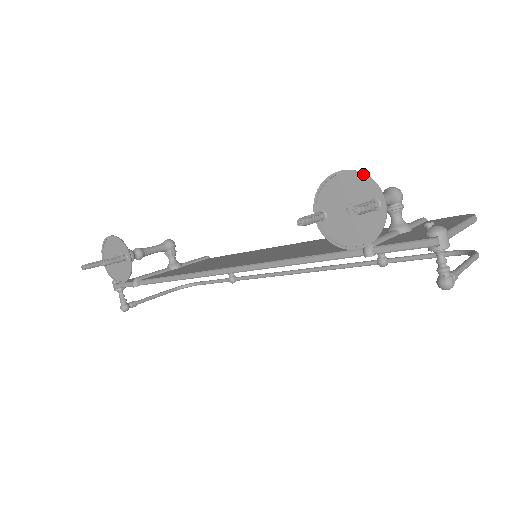
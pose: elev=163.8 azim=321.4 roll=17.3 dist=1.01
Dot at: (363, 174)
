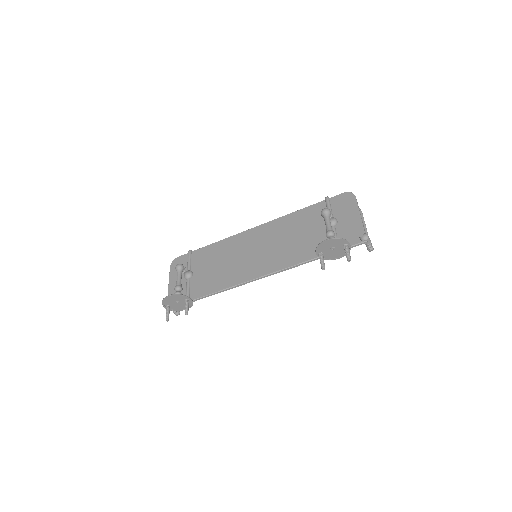
Dot at: (339, 239)
